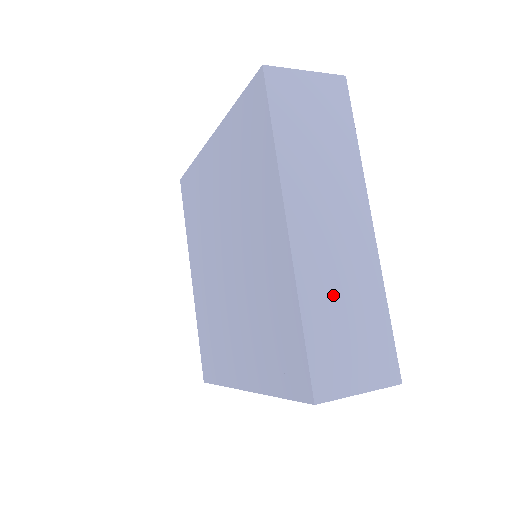
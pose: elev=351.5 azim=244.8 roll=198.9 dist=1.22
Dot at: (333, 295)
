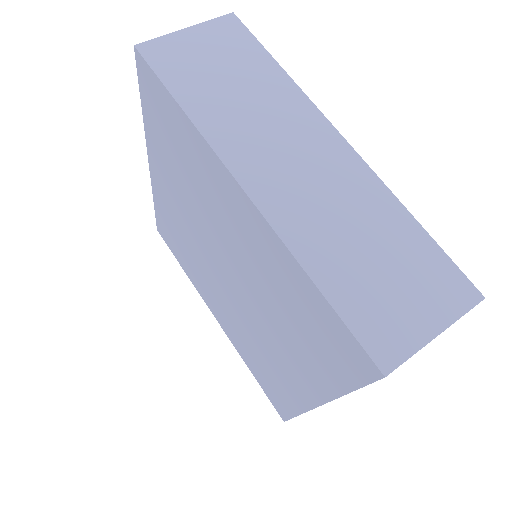
Dot at: occluded
